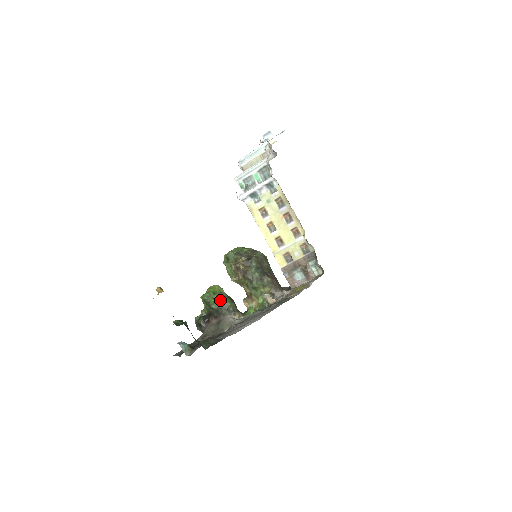
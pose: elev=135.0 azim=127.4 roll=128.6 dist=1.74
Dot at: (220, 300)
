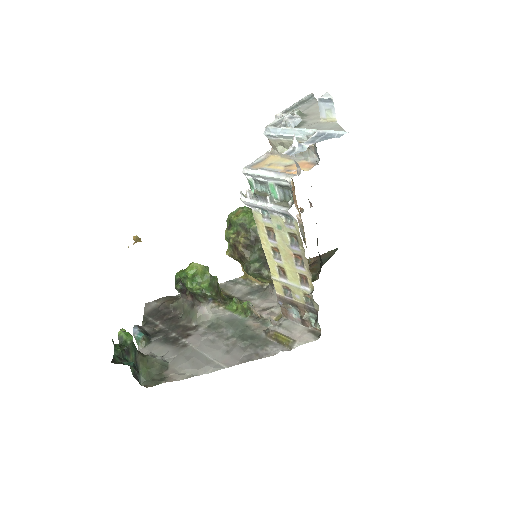
Dot at: (198, 288)
